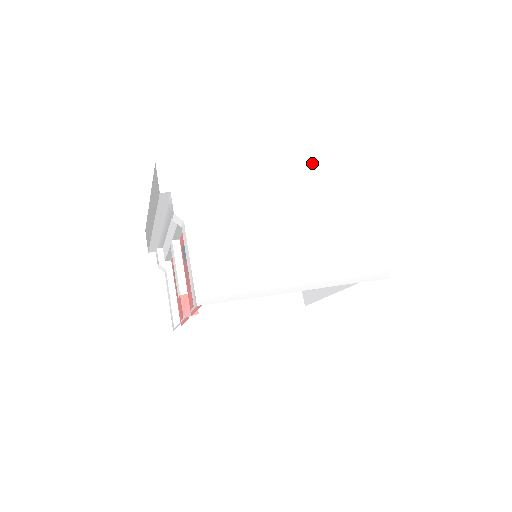
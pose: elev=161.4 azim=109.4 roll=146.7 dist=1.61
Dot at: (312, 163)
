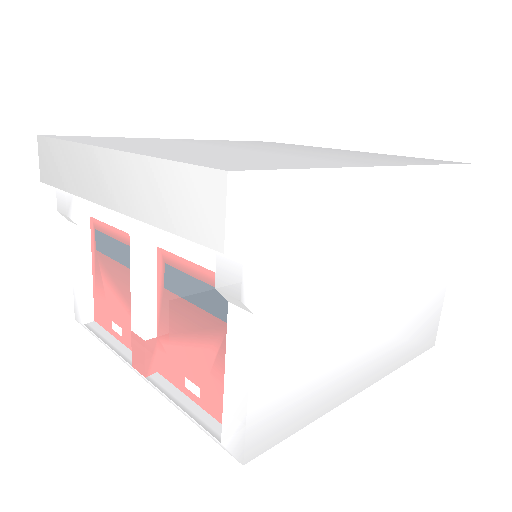
Dot at: (431, 178)
